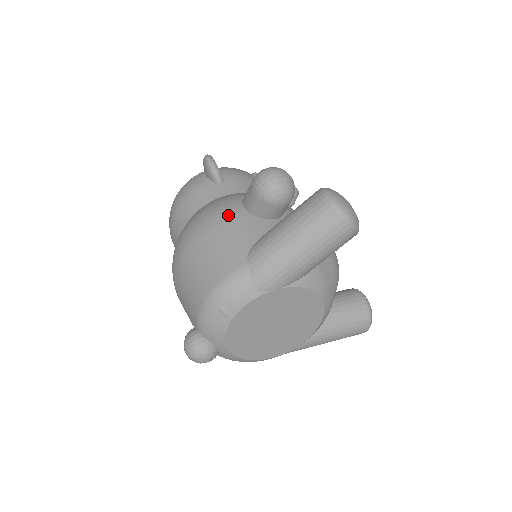
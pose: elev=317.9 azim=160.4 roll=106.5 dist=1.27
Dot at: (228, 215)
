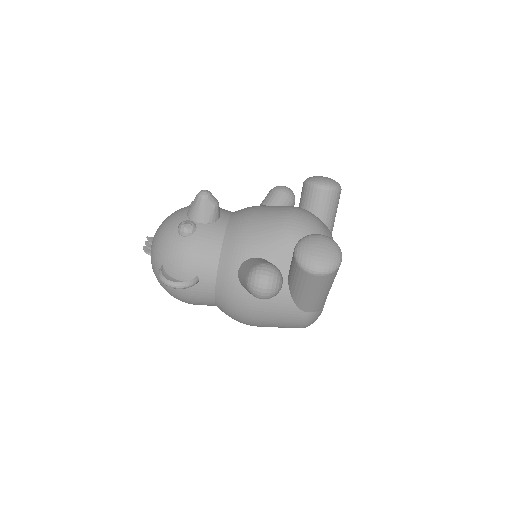
Dot at: (256, 305)
